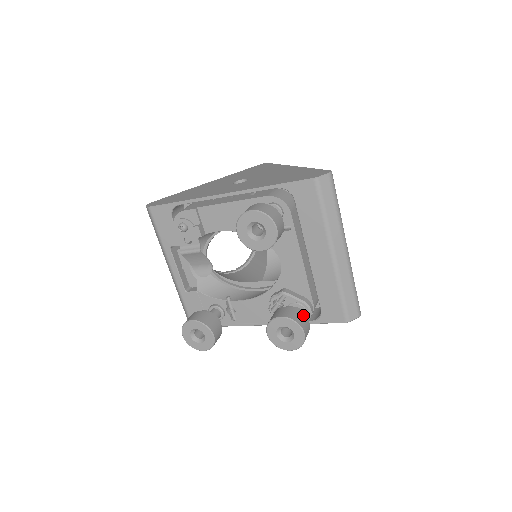
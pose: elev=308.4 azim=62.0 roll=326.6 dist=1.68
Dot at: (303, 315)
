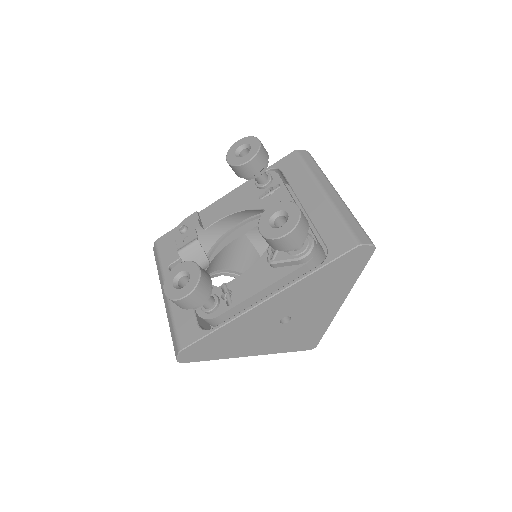
Dot at: occluded
